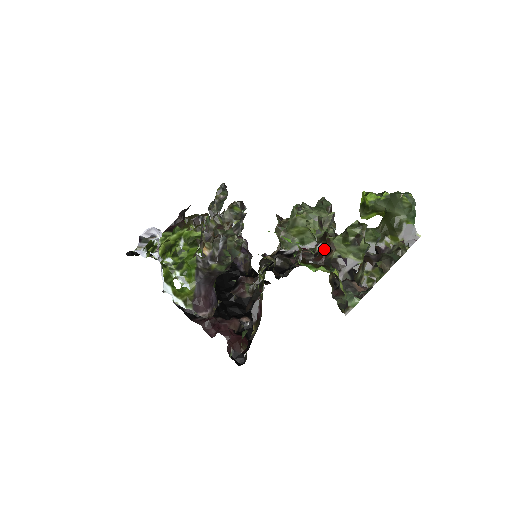
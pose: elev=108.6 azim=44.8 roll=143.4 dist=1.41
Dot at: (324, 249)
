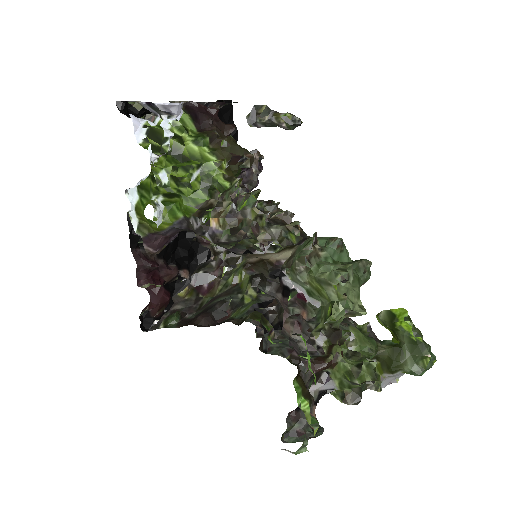
Dot at: (325, 364)
